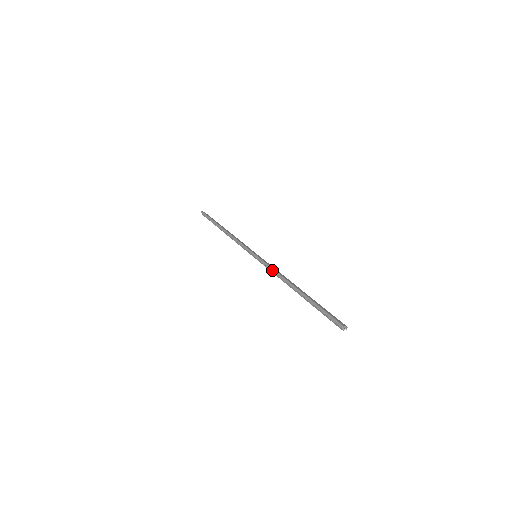
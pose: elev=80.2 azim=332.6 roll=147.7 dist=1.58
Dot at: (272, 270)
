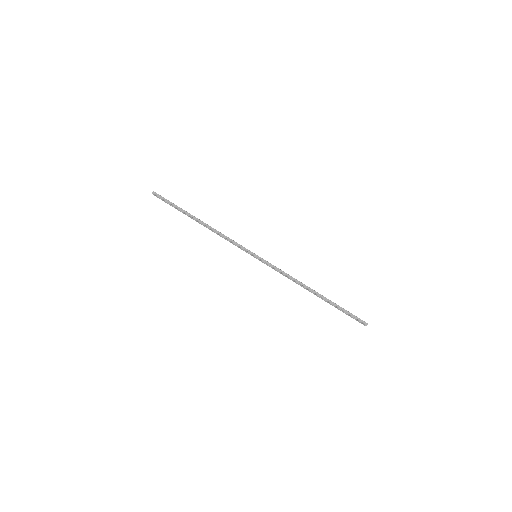
Dot at: (284, 273)
